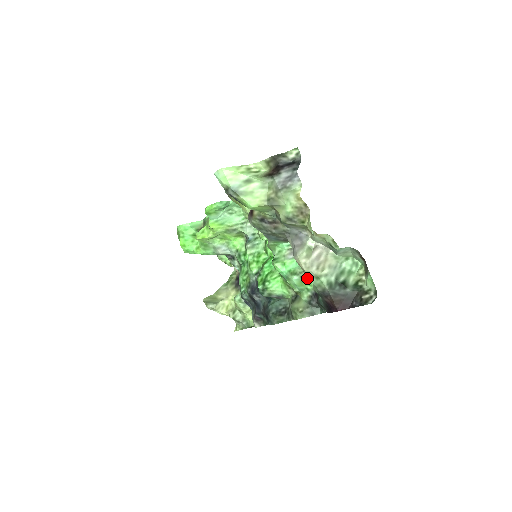
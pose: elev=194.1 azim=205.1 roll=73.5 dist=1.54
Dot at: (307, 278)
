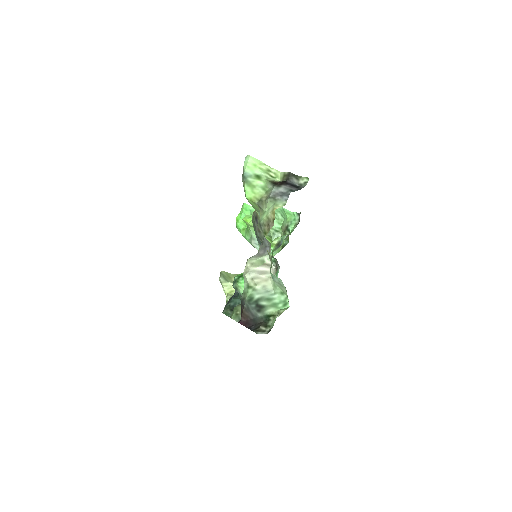
Dot at: occluded
